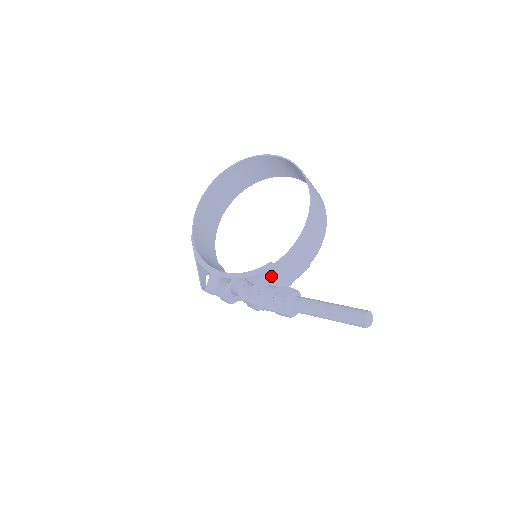
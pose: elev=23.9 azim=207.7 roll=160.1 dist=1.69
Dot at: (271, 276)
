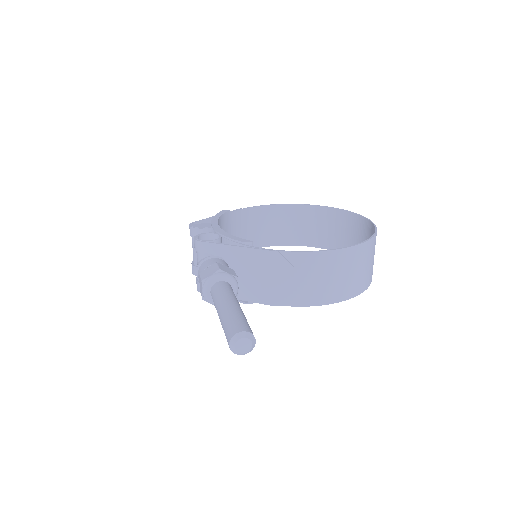
Dot at: (239, 256)
